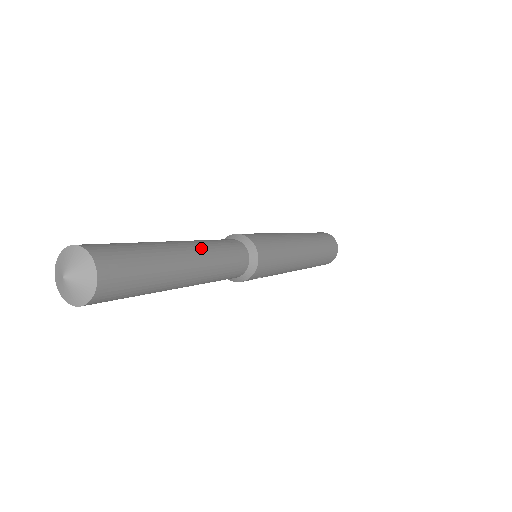
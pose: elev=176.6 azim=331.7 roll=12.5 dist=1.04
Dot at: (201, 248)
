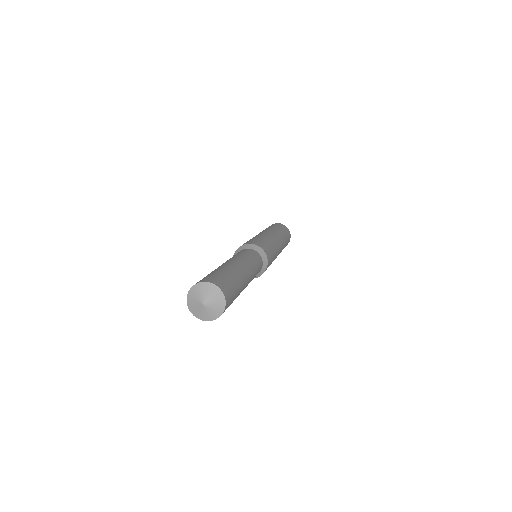
Dot at: (251, 276)
